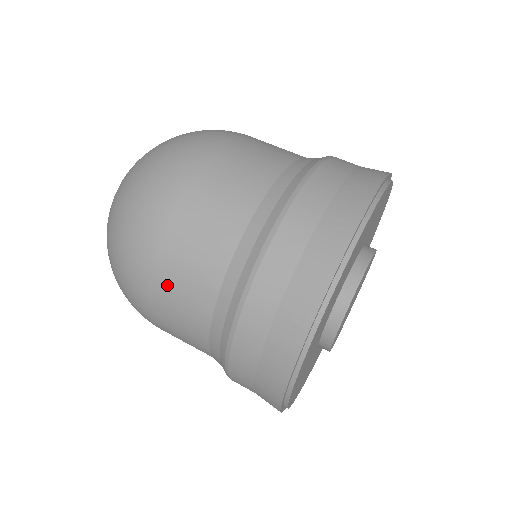
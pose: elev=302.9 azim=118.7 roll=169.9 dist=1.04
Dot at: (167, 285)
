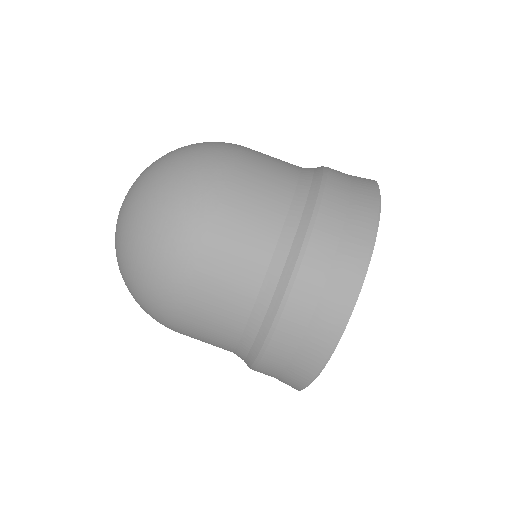
Dot at: (202, 298)
